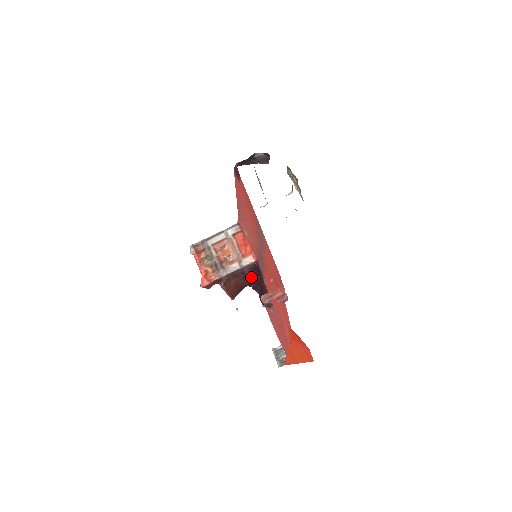
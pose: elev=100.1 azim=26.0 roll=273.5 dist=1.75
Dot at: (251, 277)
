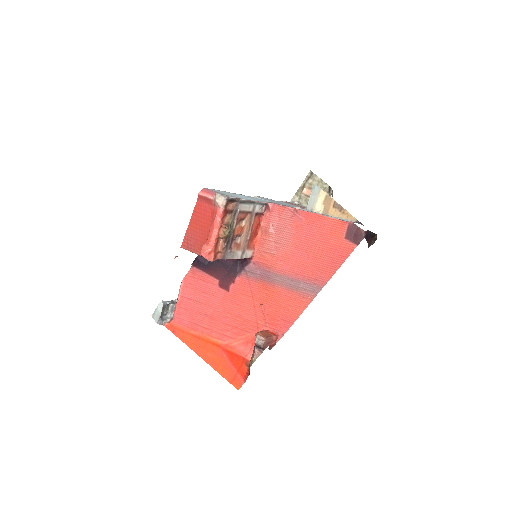
Dot at: occluded
